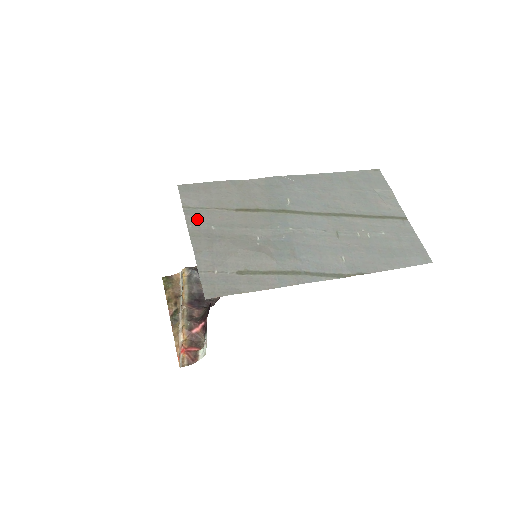
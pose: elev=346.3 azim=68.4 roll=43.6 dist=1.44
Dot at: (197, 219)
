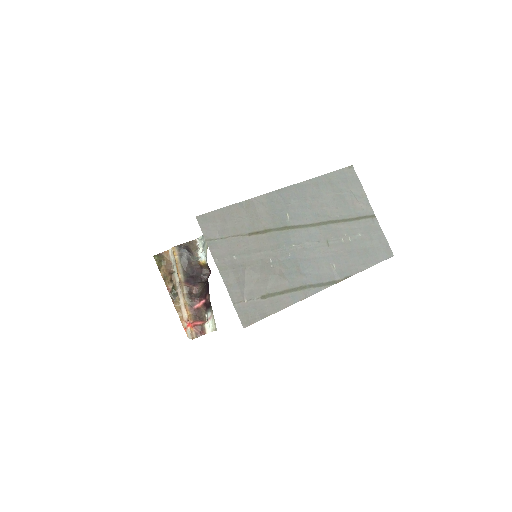
Dot at: (220, 251)
